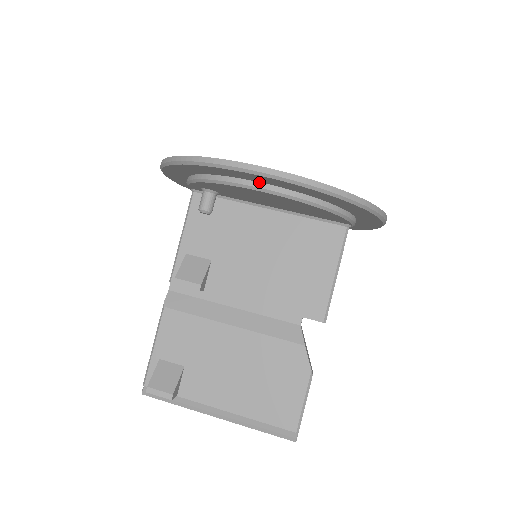
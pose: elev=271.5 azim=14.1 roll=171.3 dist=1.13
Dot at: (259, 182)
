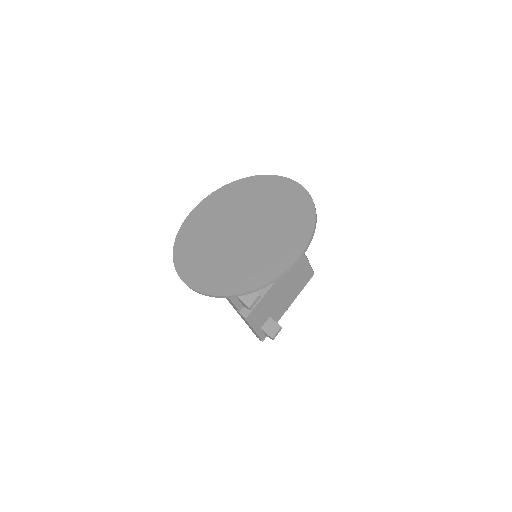
Dot at: occluded
